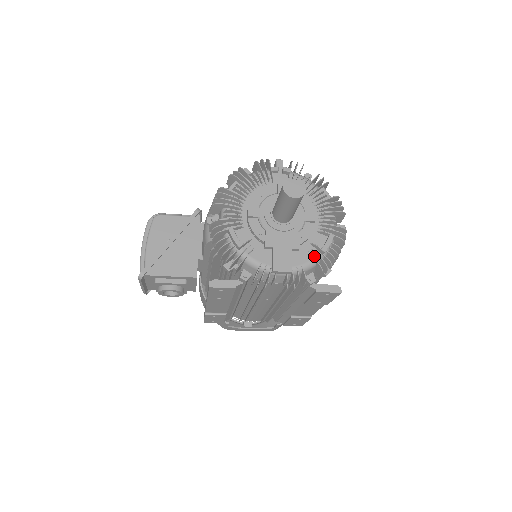
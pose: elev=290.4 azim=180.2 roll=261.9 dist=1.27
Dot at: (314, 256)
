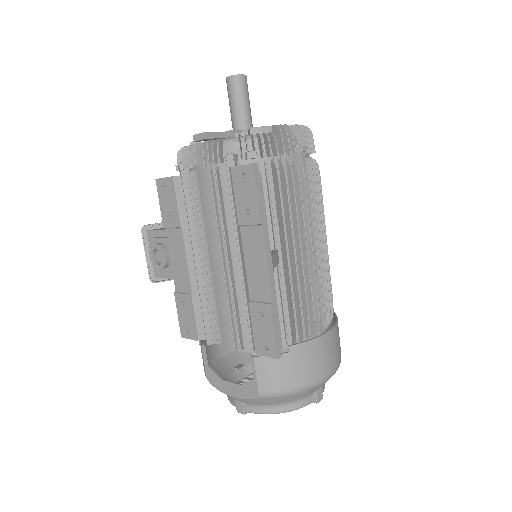
Dot at: (242, 136)
